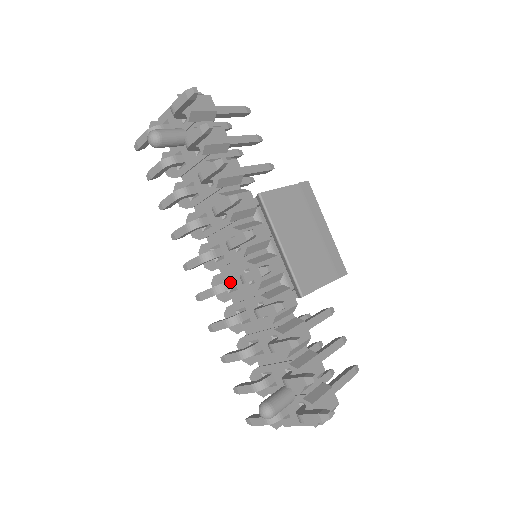
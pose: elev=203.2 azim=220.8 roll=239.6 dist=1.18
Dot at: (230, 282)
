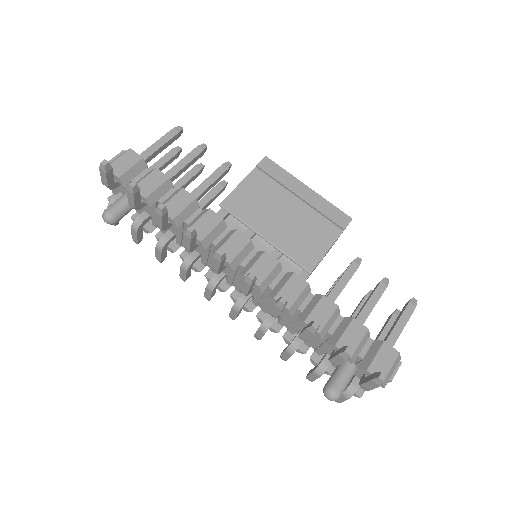
Dot at: occluded
